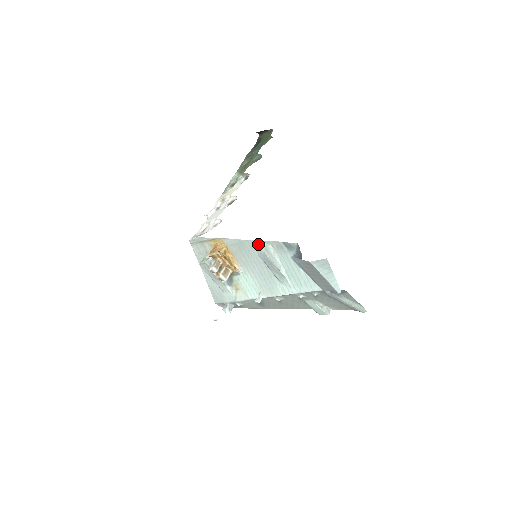
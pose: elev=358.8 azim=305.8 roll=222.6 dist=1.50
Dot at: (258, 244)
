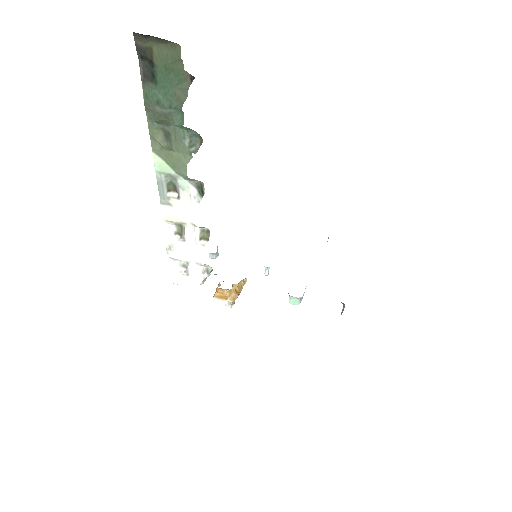
Dot at: occluded
